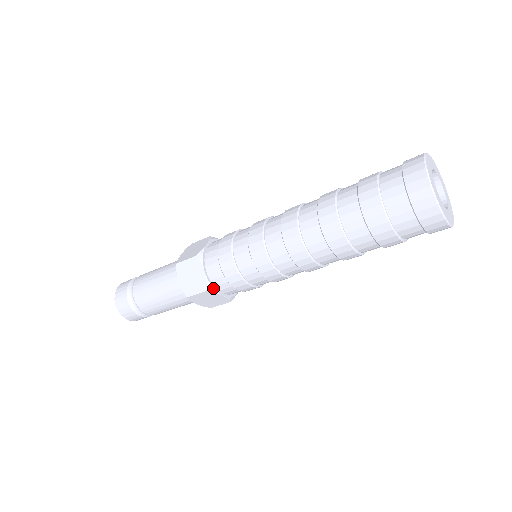
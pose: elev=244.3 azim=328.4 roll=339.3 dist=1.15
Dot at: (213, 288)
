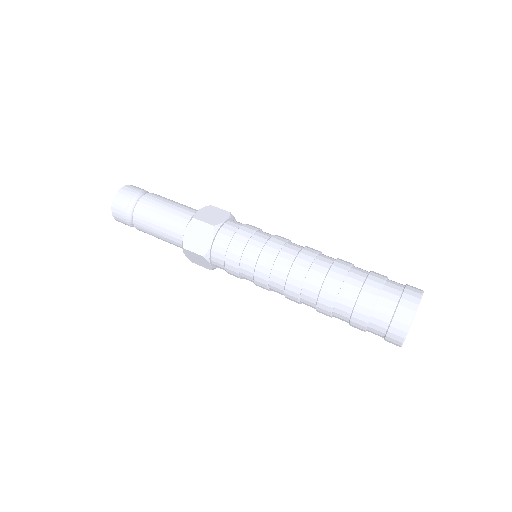
Dot at: (217, 231)
